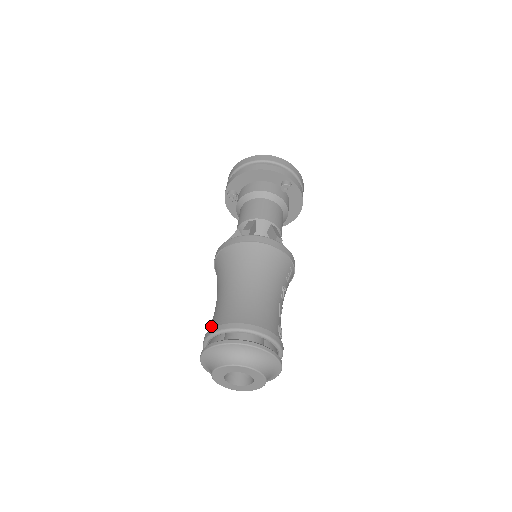
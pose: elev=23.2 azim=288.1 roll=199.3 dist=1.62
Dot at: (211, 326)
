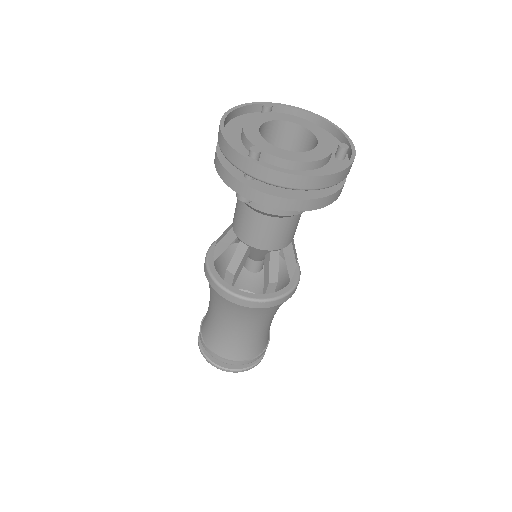
Dot at: (223, 354)
